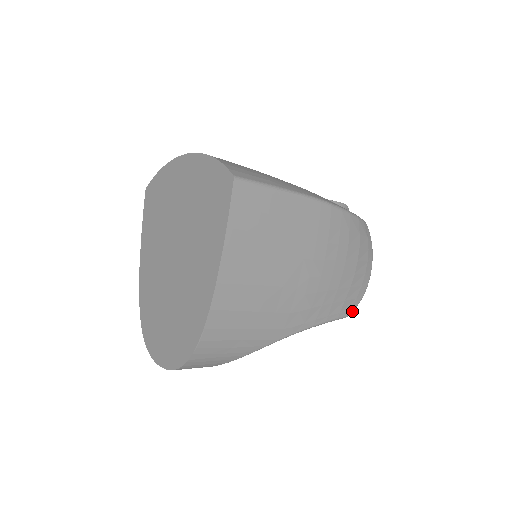
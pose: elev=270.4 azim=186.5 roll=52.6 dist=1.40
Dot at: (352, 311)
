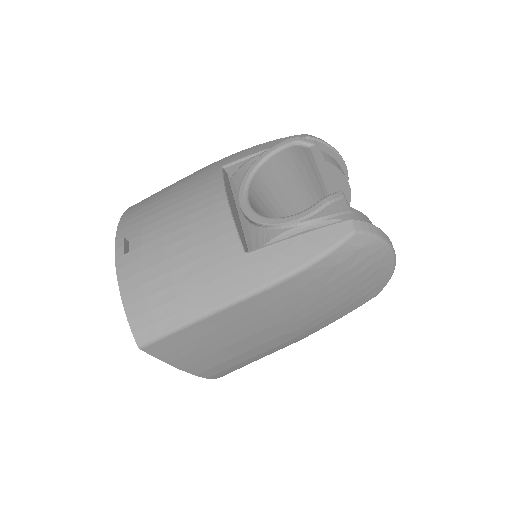
Dot at: (380, 291)
